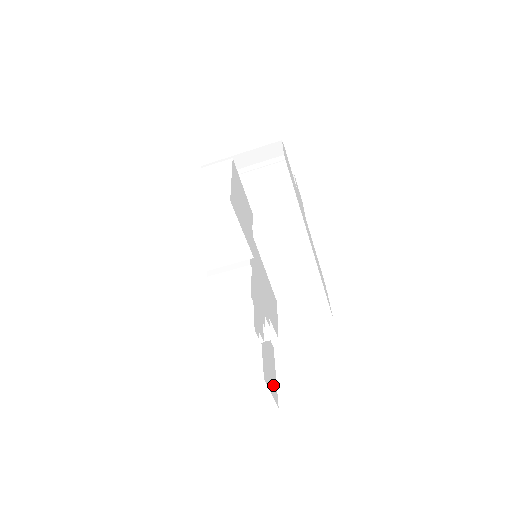
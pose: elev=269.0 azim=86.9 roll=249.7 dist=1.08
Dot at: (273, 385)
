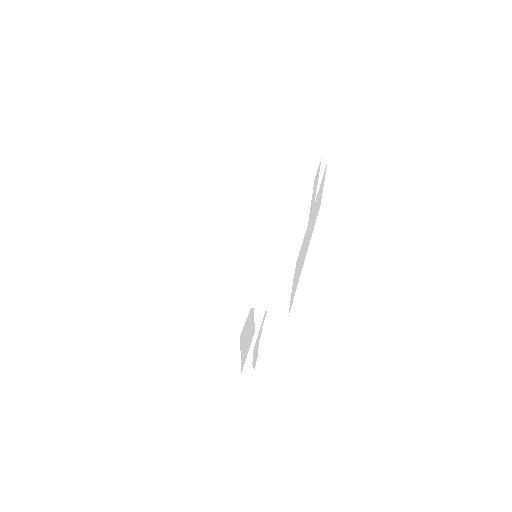
Dot at: occluded
